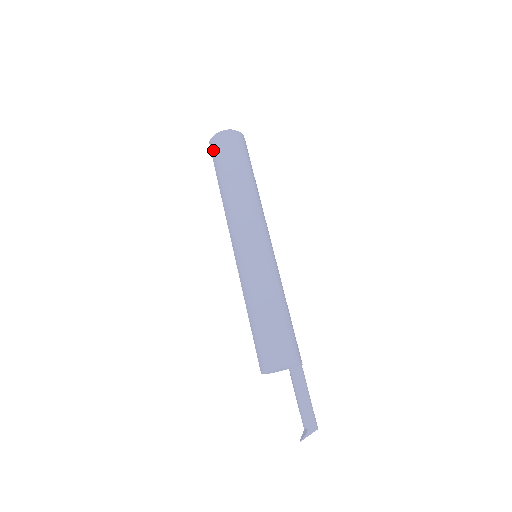
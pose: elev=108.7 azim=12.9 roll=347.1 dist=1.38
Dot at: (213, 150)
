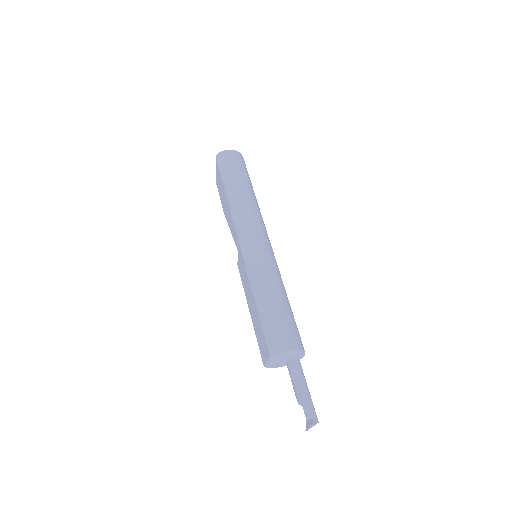
Dot at: (223, 160)
